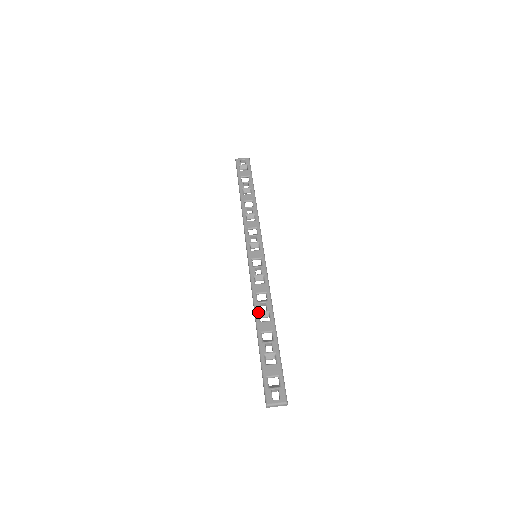
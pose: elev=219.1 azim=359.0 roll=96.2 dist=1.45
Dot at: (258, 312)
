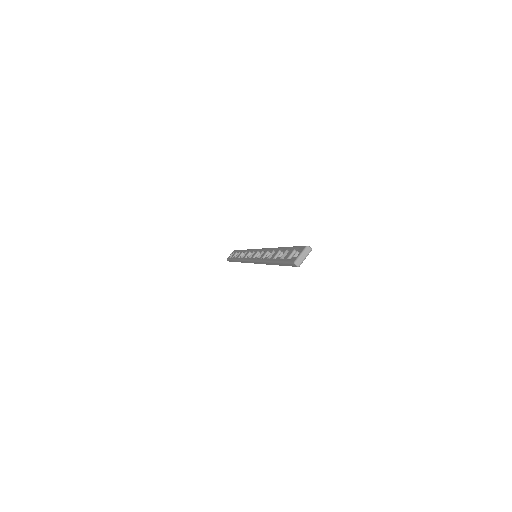
Dot at: (266, 259)
